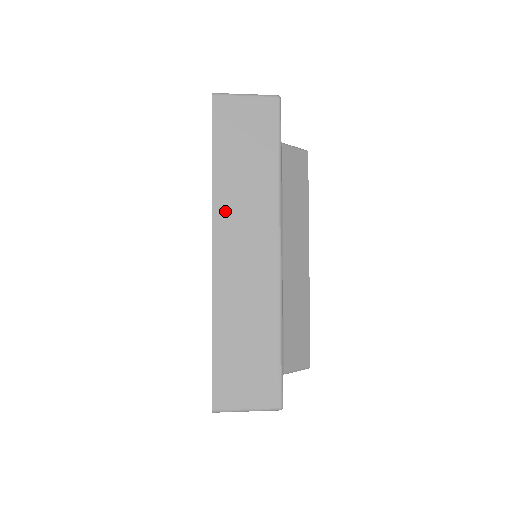
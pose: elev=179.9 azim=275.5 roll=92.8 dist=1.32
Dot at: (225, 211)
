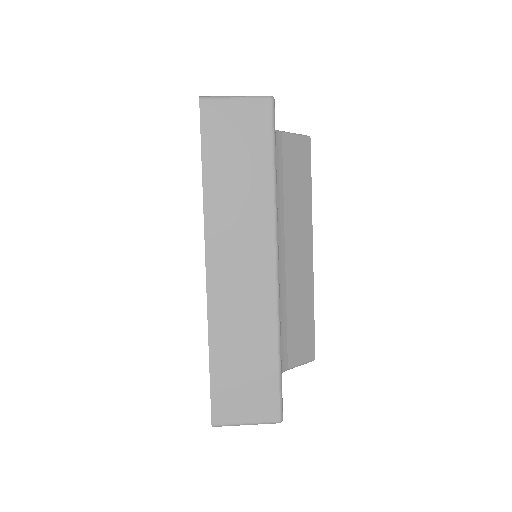
Dot at: (218, 225)
